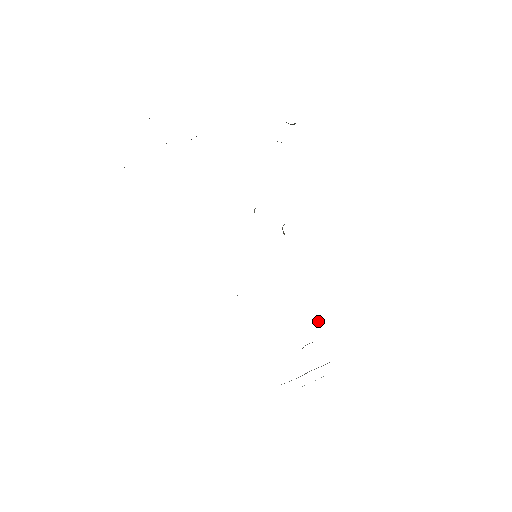
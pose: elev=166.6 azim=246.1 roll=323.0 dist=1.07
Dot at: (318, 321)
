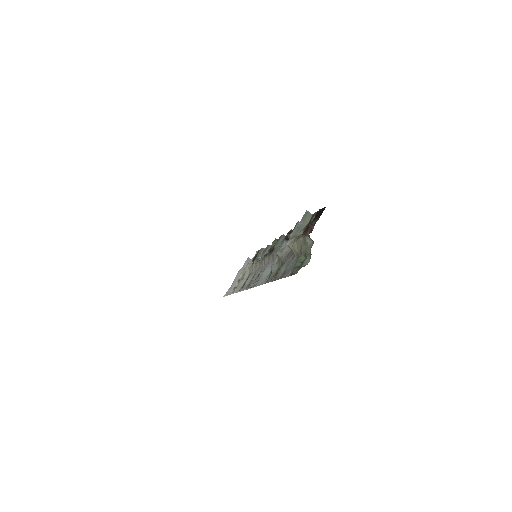
Dot at: occluded
